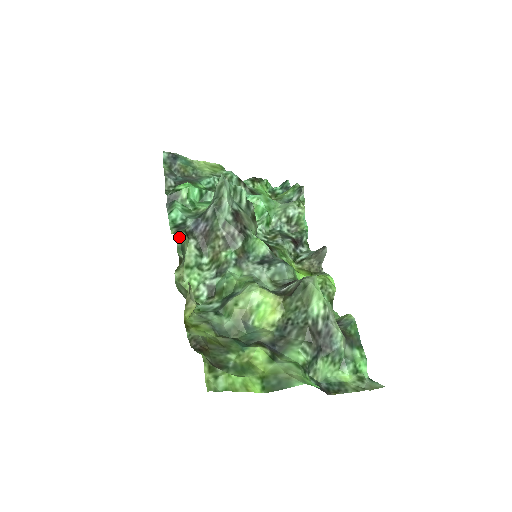
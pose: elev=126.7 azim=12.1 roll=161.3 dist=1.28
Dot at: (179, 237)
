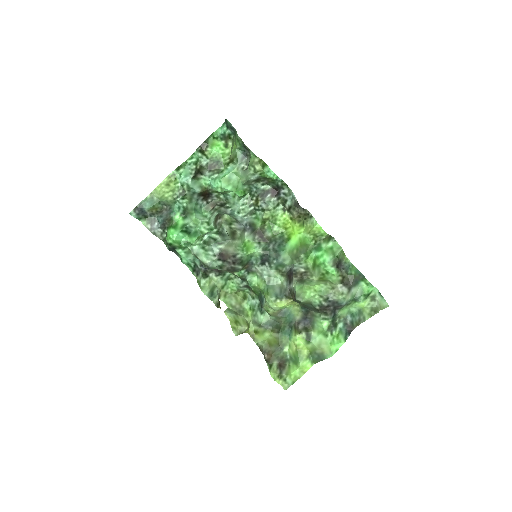
Dot at: (204, 291)
